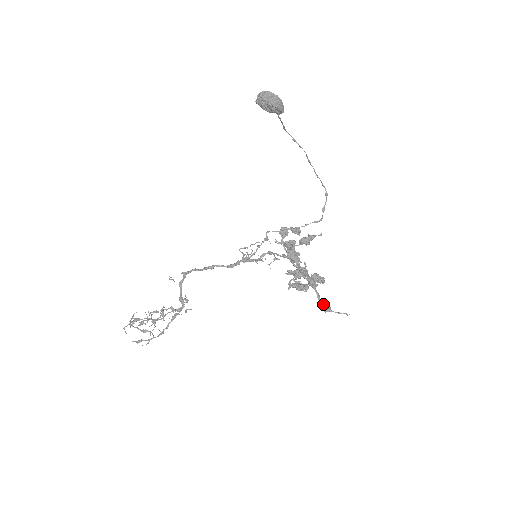
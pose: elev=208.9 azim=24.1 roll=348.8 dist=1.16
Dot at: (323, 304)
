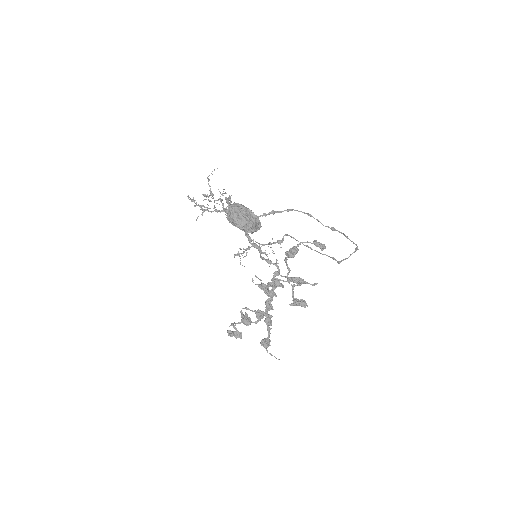
Dot at: (261, 343)
